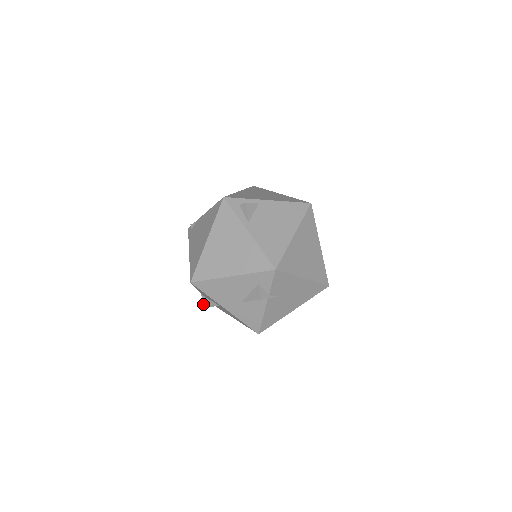
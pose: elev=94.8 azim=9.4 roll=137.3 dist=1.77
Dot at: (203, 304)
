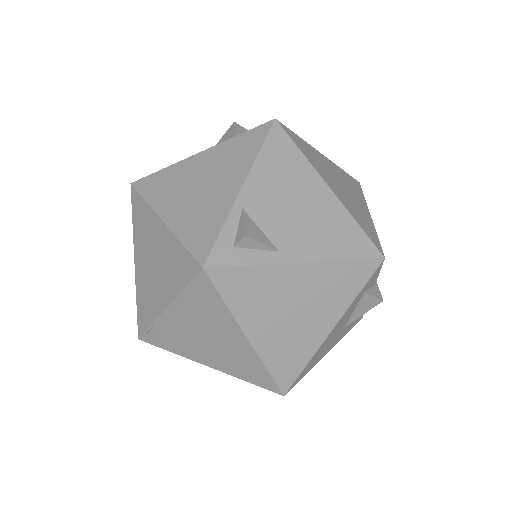
Dot at: occluded
